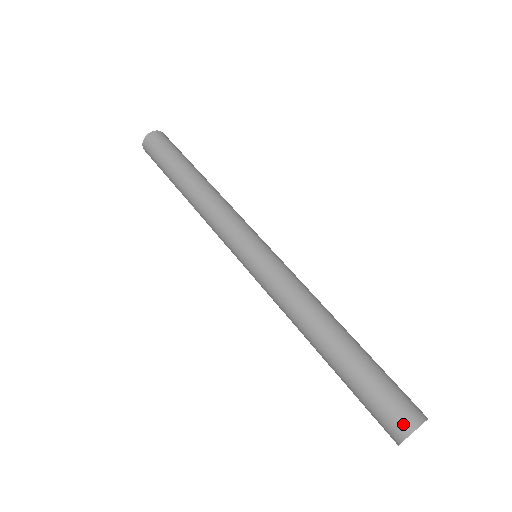
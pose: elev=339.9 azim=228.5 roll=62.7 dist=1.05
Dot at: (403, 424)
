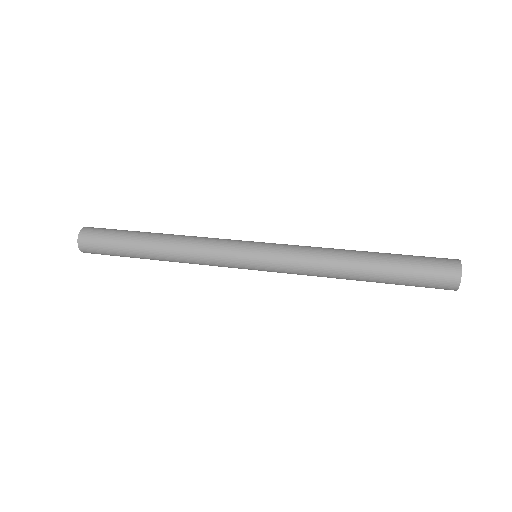
Dot at: (452, 277)
